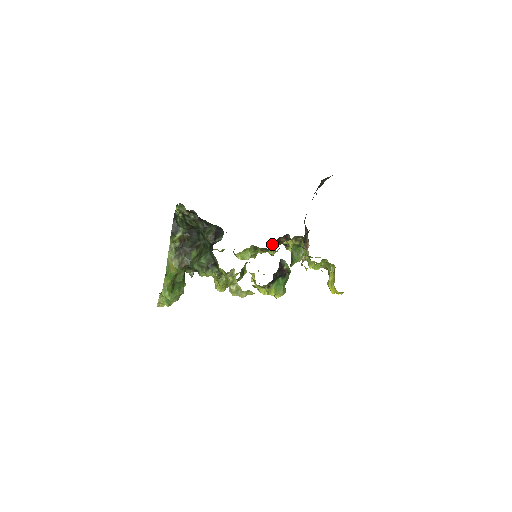
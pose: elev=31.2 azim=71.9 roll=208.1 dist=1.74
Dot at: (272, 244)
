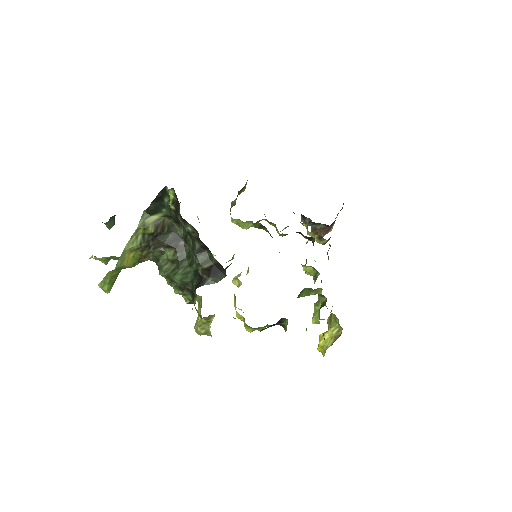
Dot at: occluded
